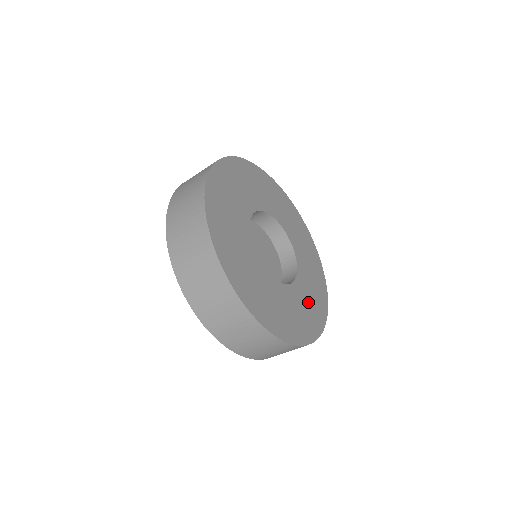
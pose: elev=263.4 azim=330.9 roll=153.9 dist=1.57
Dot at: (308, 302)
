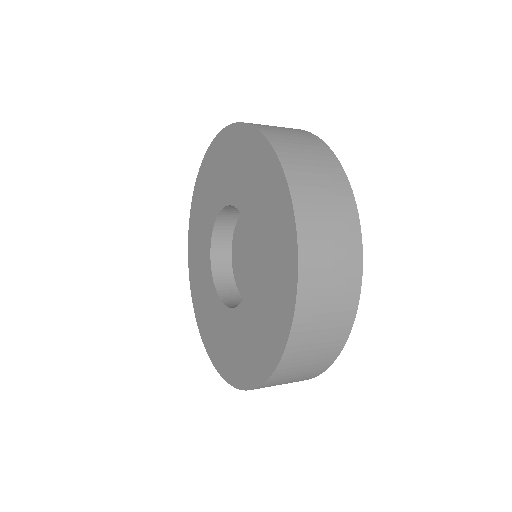
Dot at: occluded
